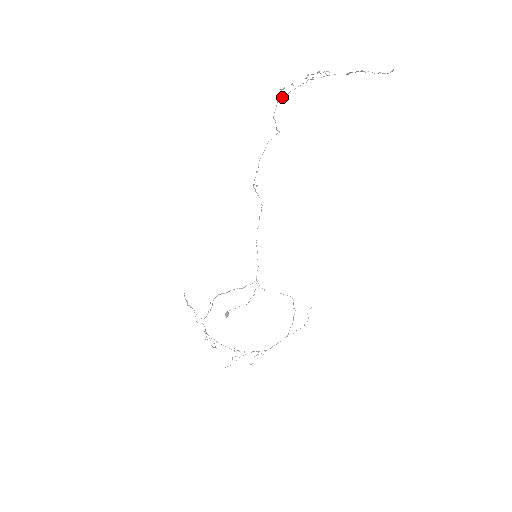
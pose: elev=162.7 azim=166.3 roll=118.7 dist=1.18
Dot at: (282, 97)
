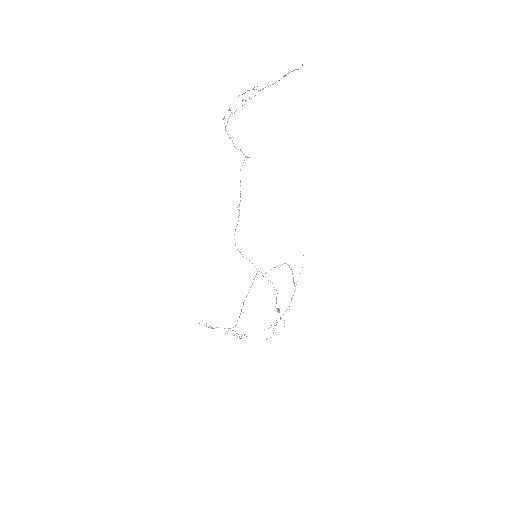
Dot at: (226, 125)
